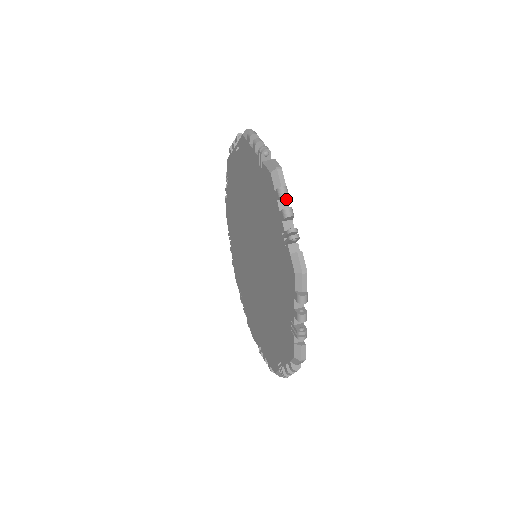
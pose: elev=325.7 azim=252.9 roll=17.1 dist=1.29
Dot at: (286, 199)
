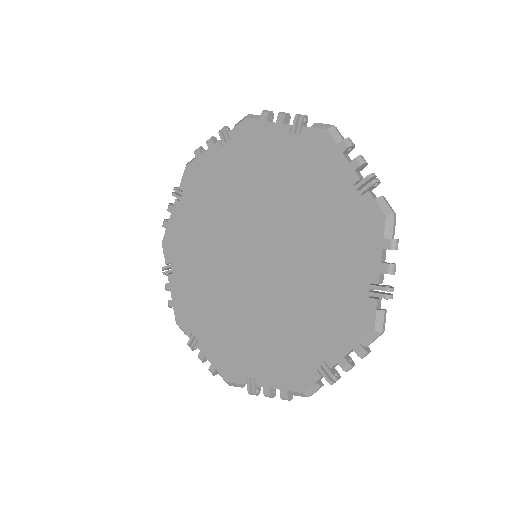
Dot at: occluded
